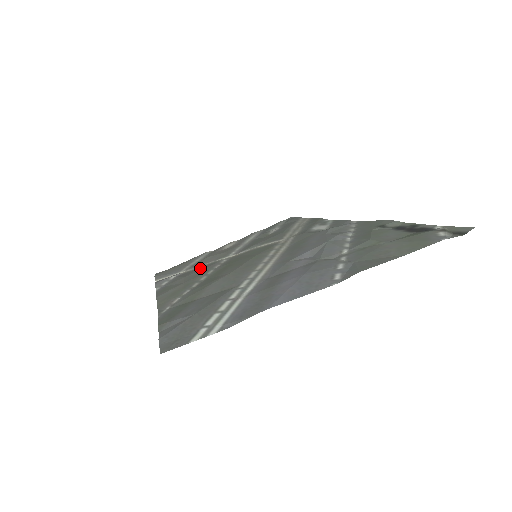
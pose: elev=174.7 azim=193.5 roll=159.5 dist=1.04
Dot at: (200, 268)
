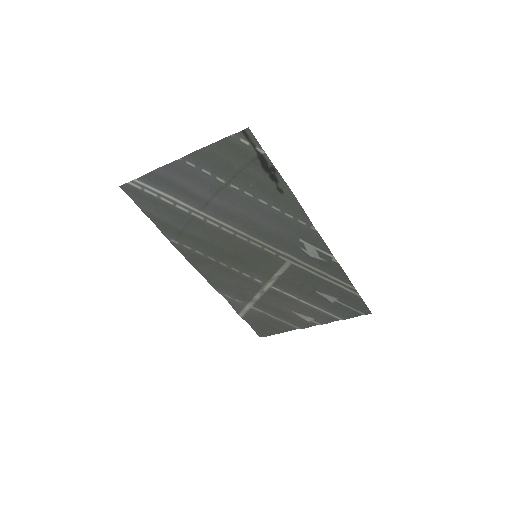
Dot at: (247, 287)
